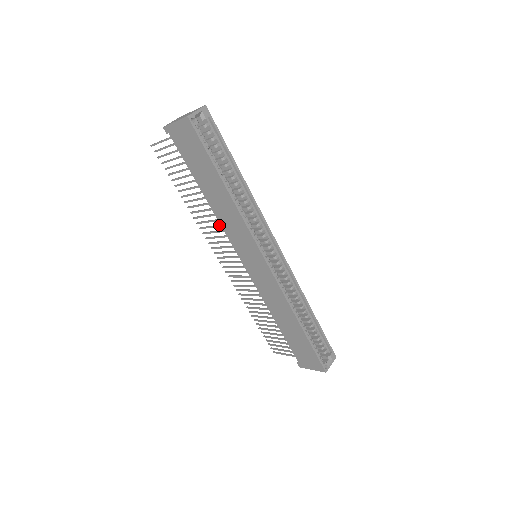
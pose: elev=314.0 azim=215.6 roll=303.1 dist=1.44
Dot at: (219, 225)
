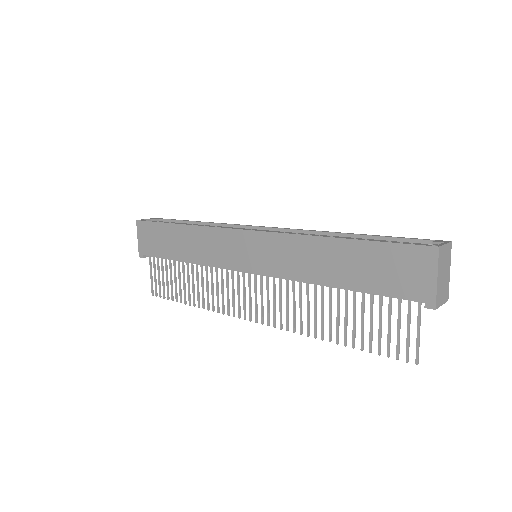
Dot at: occluded
